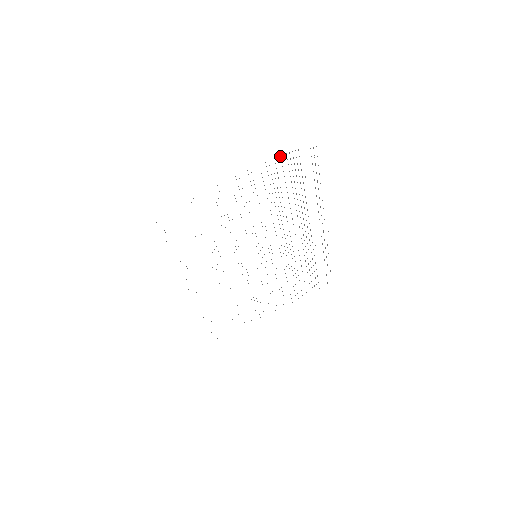
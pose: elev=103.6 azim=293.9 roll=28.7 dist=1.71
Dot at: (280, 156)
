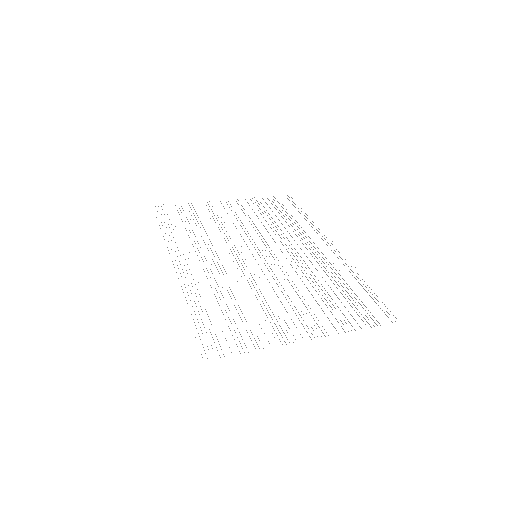
Dot at: (262, 198)
